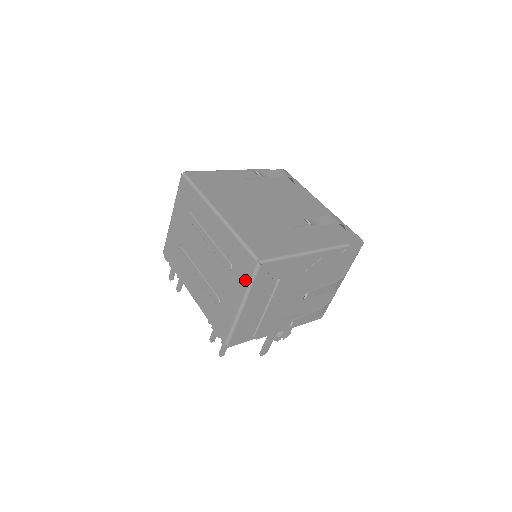
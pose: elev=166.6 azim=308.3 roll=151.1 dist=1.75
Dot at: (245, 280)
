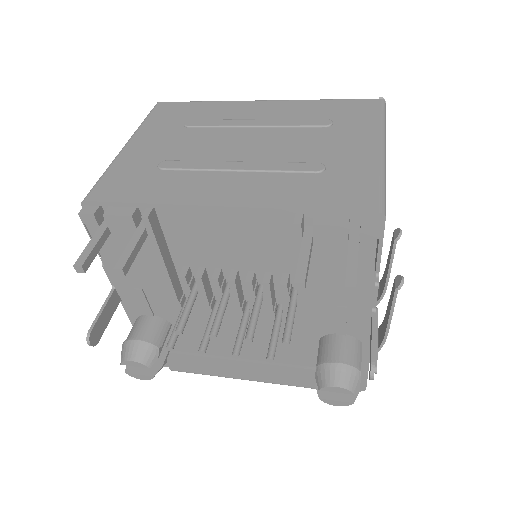
Dot at: (371, 119)
